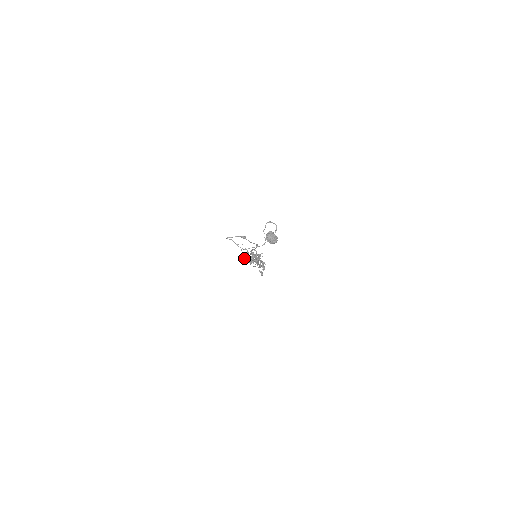
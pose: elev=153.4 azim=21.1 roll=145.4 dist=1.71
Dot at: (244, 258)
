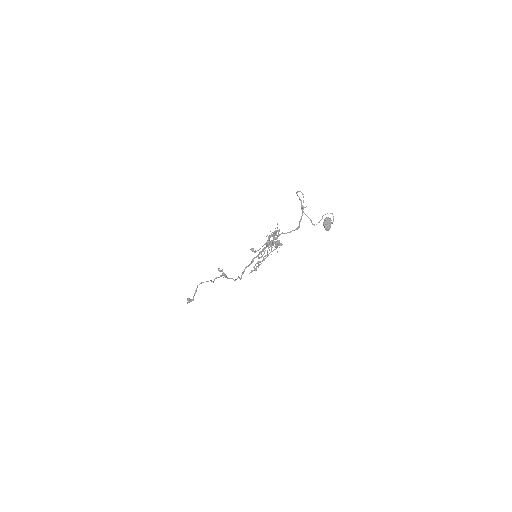
Dot at: occluded
